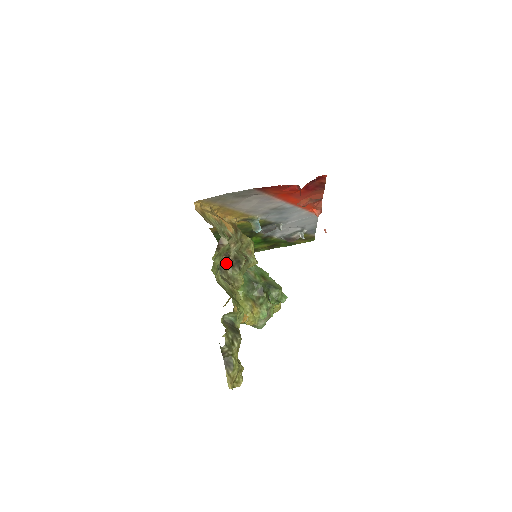
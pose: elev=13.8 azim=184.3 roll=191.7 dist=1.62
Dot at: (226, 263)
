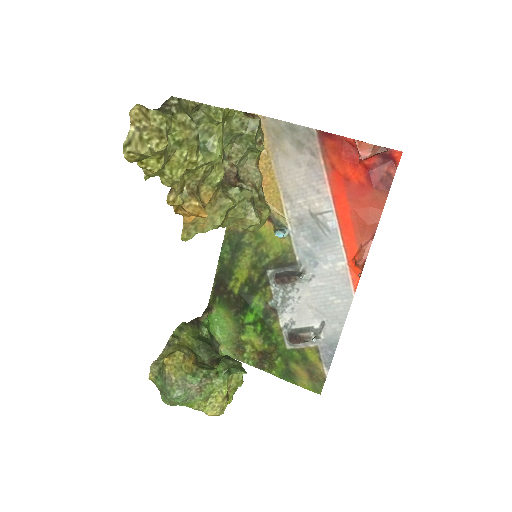
Dot at: (231, 179)
